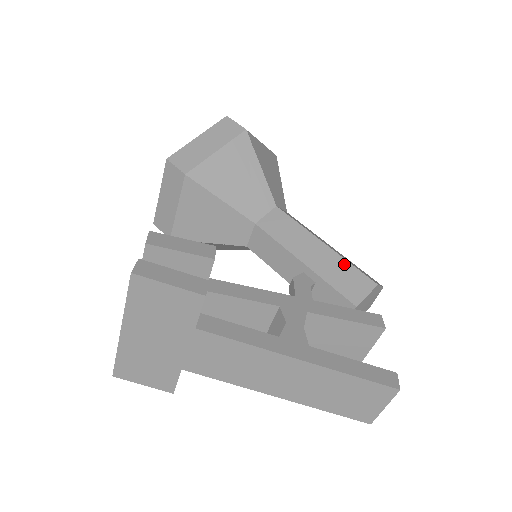
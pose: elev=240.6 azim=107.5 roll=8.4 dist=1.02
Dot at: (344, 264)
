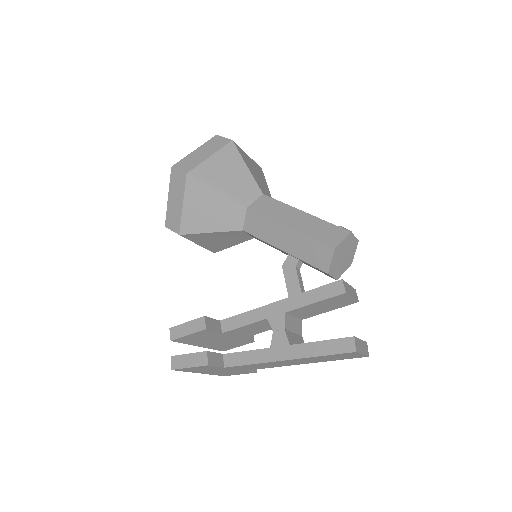
Dot at: (307, 240)
